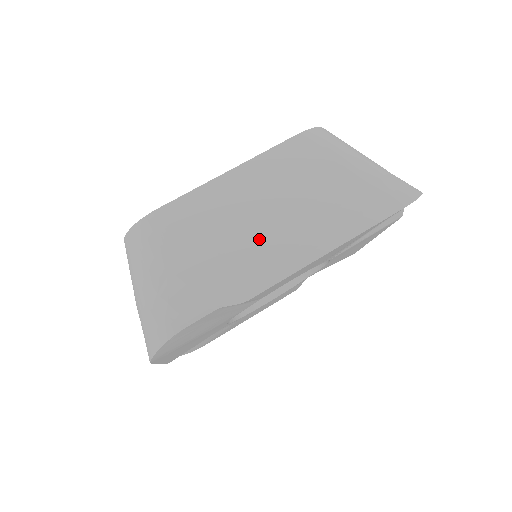
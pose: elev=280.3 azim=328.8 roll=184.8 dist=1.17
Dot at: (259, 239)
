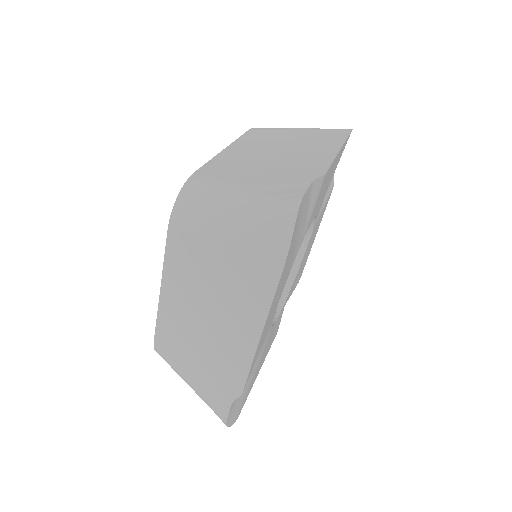
Dot at: (291, 158)
